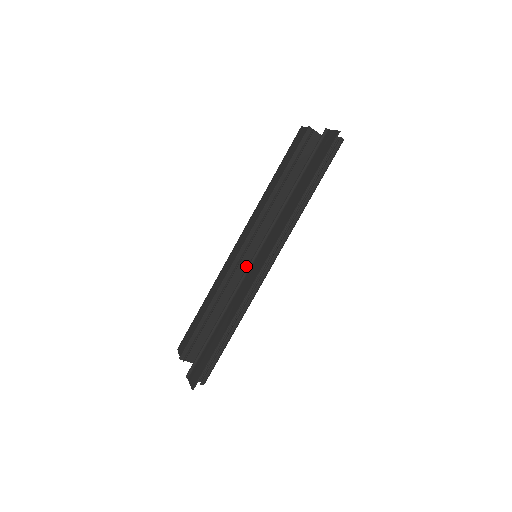
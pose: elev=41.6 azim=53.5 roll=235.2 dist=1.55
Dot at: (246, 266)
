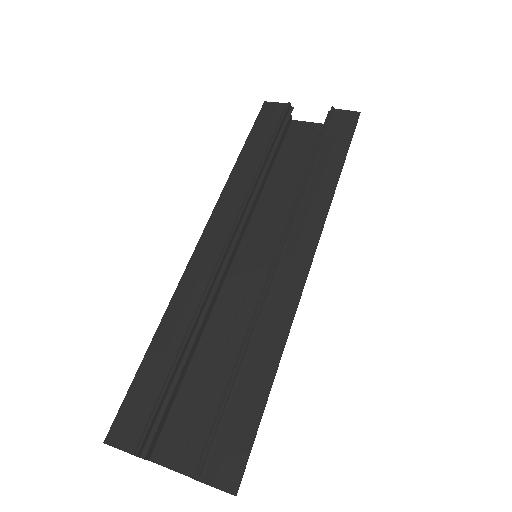
Dot at: (225, 274)
